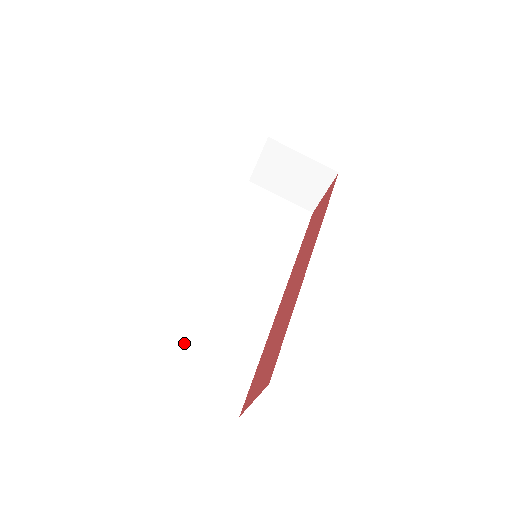
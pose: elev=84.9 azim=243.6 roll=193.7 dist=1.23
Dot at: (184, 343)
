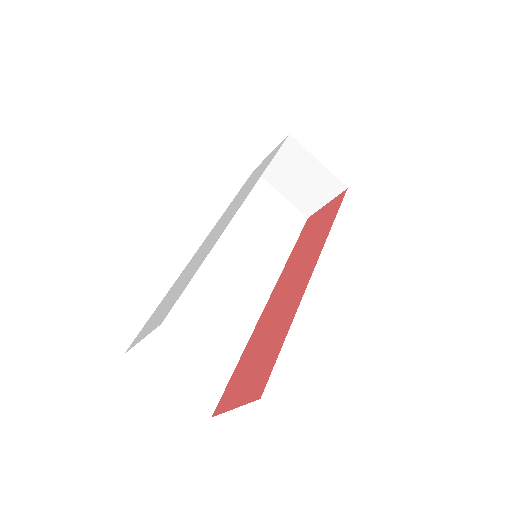
Dot at: (169, 331)
